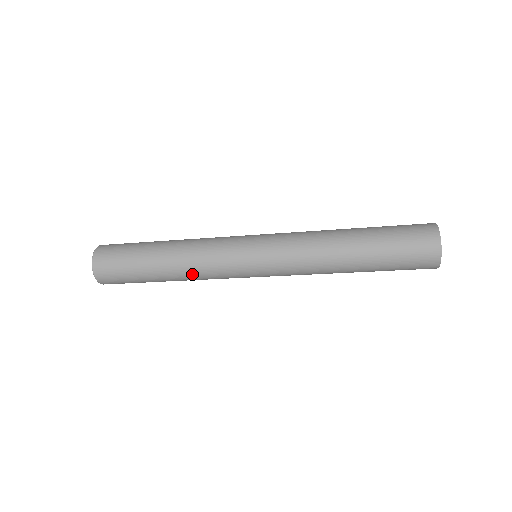
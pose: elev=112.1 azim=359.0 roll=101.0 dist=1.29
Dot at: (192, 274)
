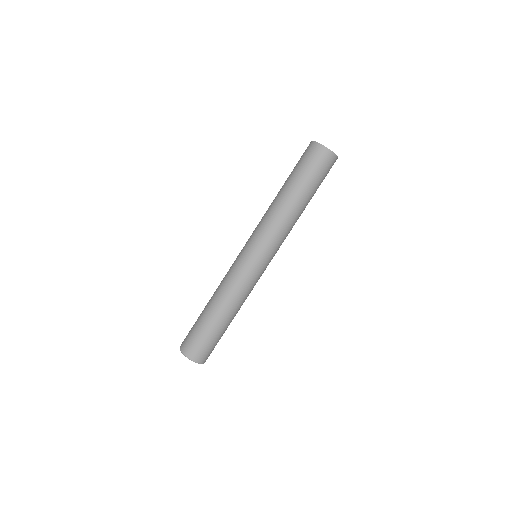
Dot at: (226, 294)
